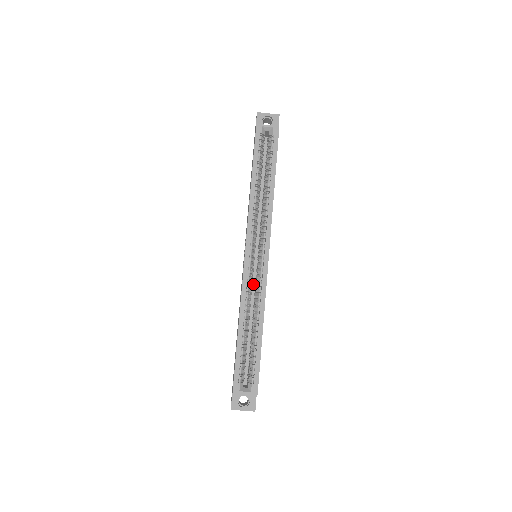
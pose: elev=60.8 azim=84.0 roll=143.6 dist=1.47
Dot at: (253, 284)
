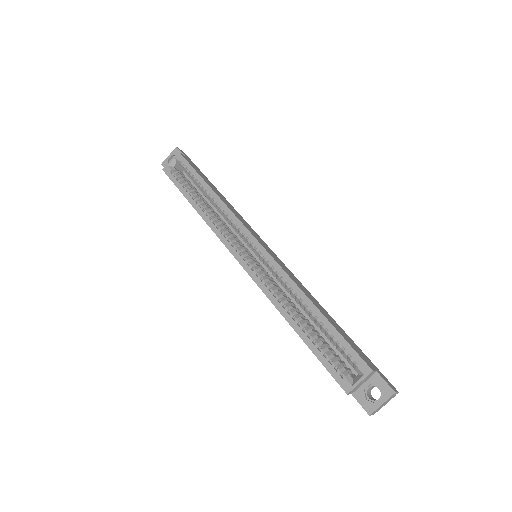
Dot at: occluded
